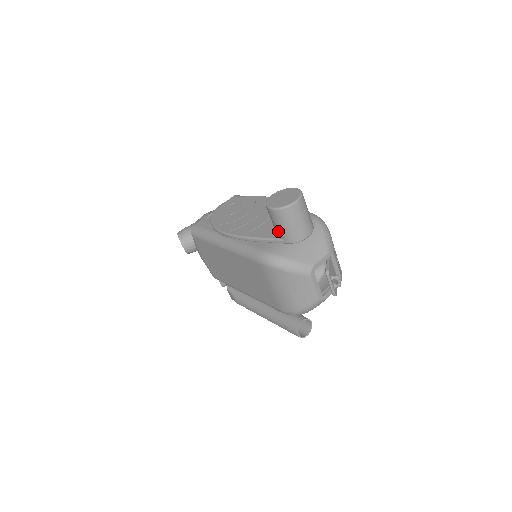
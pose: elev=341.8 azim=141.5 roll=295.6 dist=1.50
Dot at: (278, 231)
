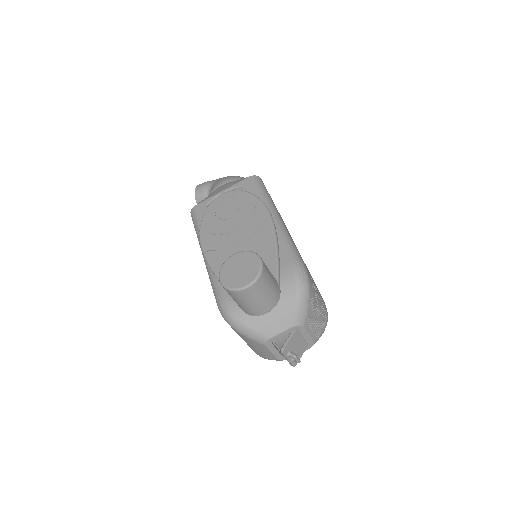
Dot at: occluded
